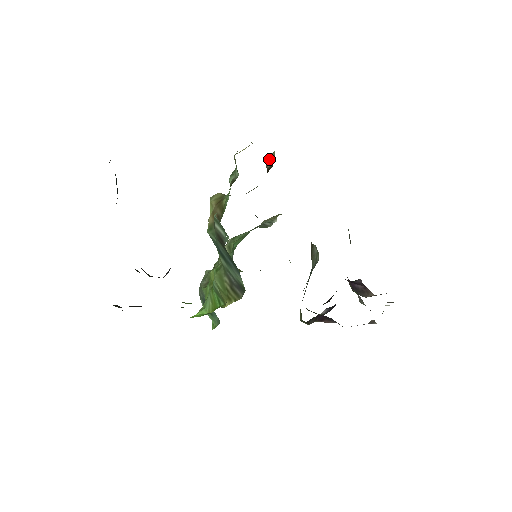
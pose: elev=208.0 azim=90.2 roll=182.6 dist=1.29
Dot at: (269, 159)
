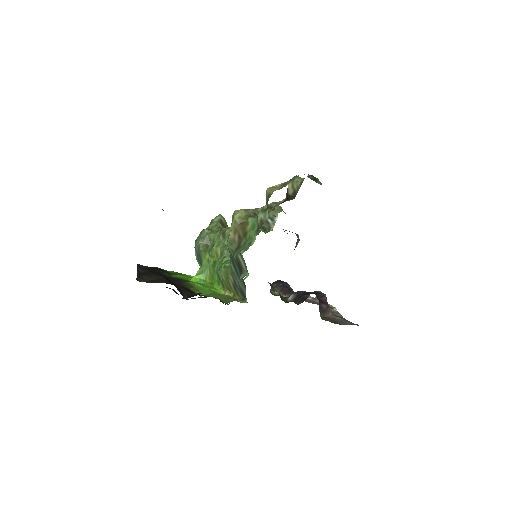
Dot at: (292, 185)
